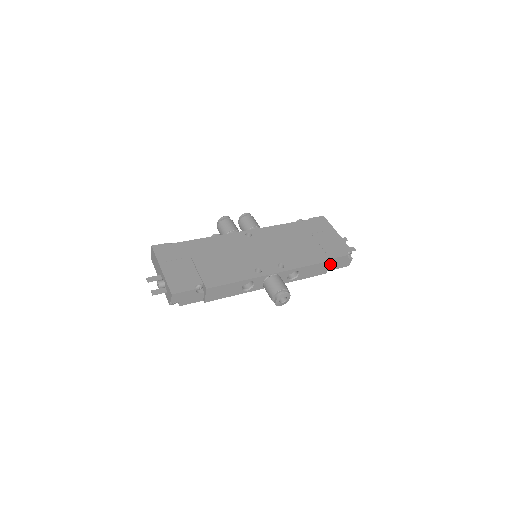
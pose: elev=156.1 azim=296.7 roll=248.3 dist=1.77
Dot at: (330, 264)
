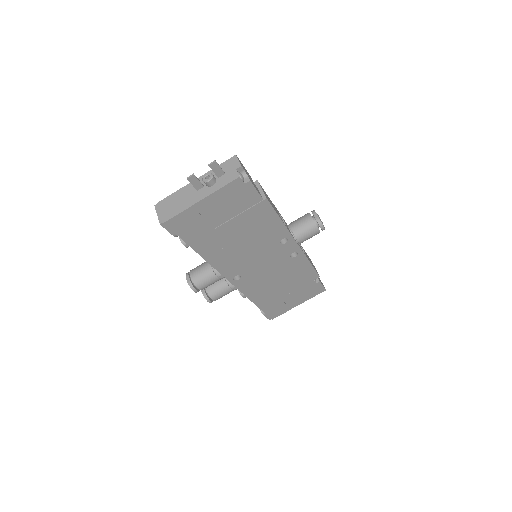
Dot at: occluded
